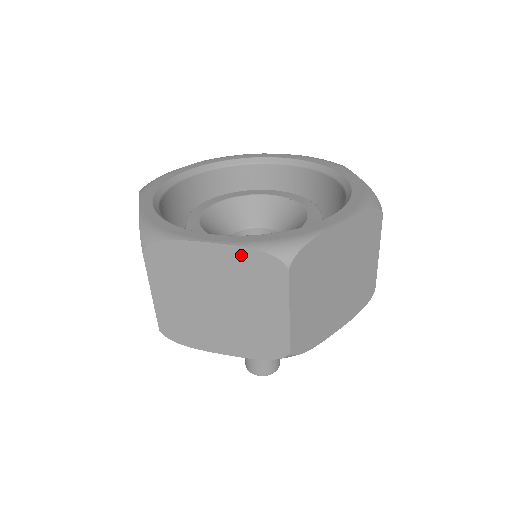
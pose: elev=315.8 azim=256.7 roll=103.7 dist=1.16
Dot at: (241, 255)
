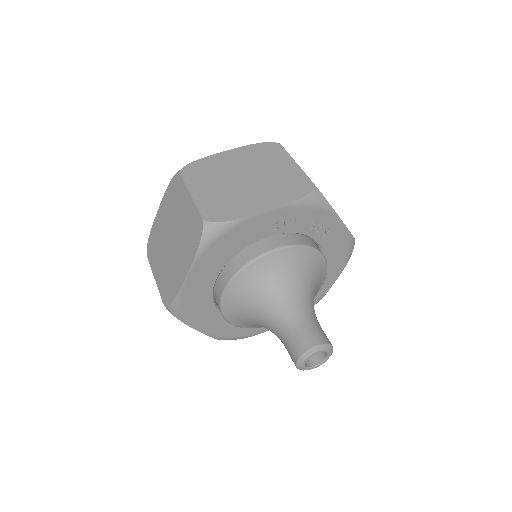
Dot at: (249, 149)
